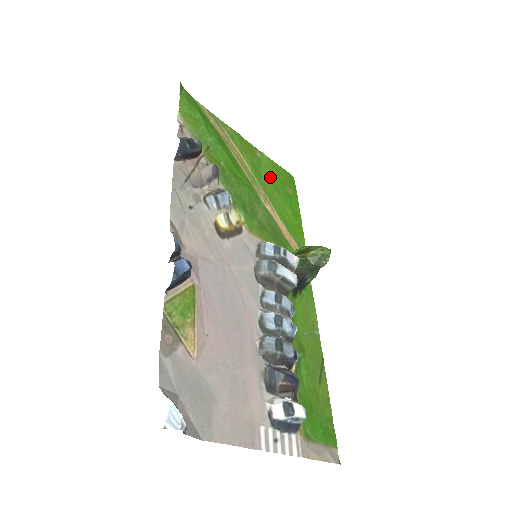
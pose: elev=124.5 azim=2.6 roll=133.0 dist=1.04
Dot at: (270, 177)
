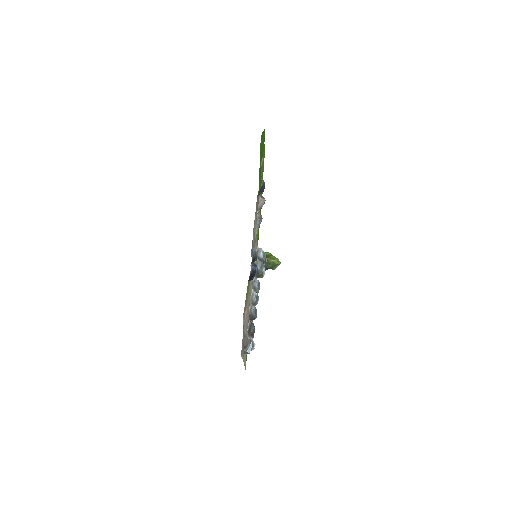
Dot at: occluded
